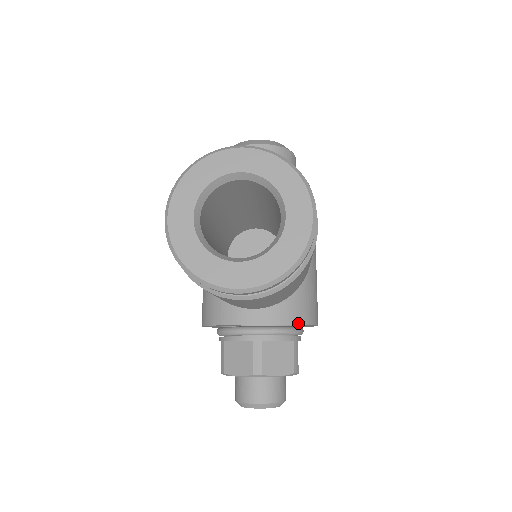
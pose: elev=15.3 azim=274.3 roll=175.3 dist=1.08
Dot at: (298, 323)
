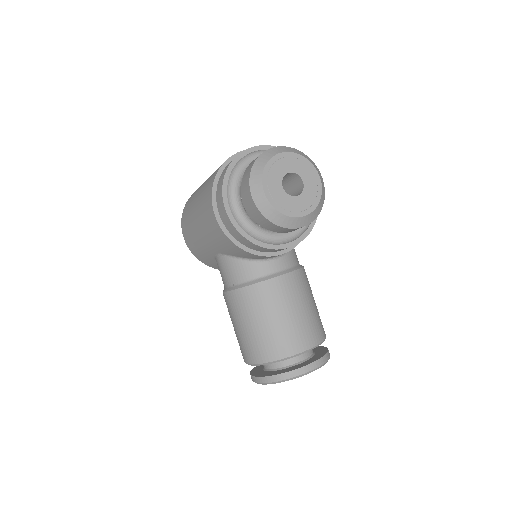
Dot at: occluded
